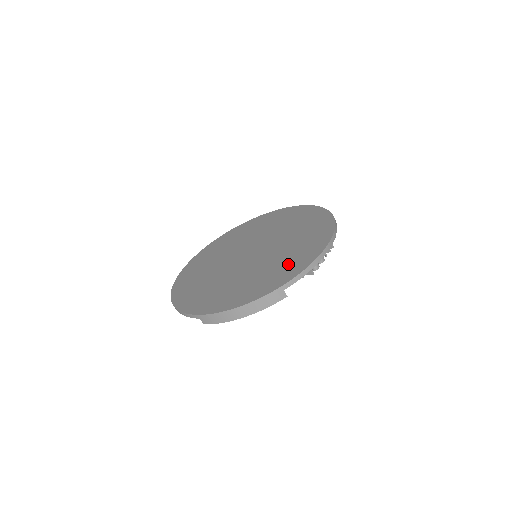
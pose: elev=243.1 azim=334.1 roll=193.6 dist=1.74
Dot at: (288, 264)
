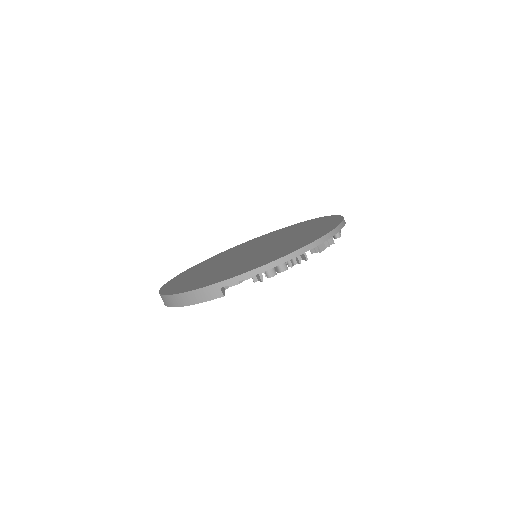
Dot at: (249, 265)
